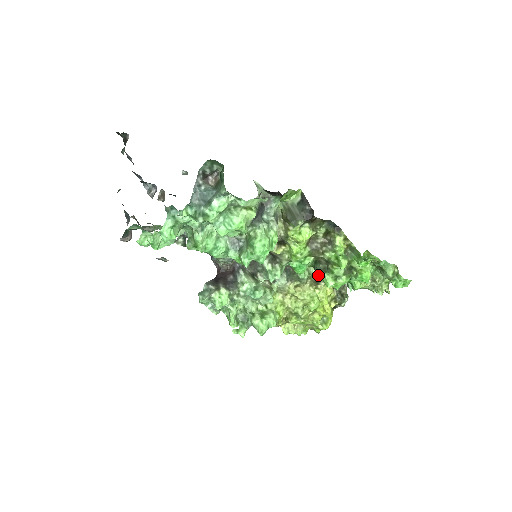
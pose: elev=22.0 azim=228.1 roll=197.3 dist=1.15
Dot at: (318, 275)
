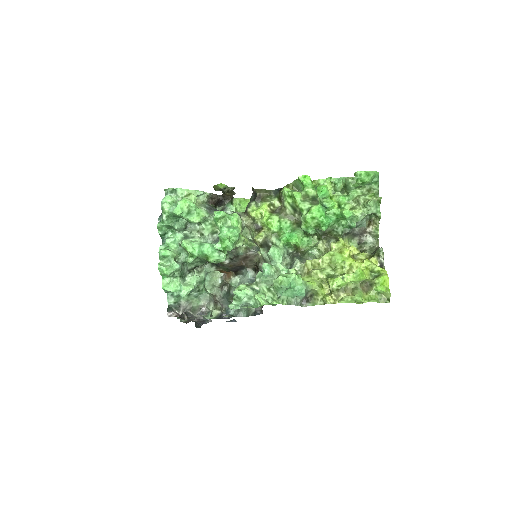
Dot at: (301, 225)
